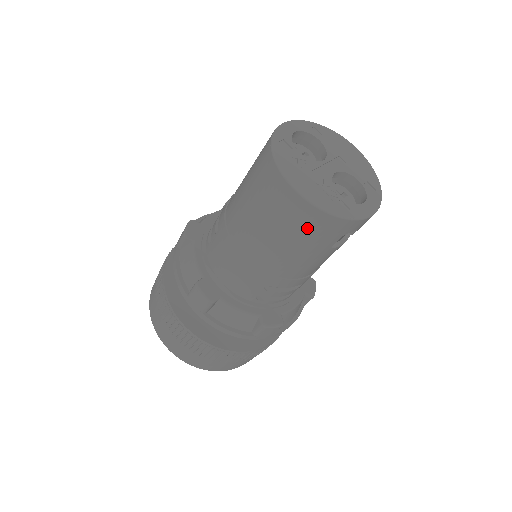
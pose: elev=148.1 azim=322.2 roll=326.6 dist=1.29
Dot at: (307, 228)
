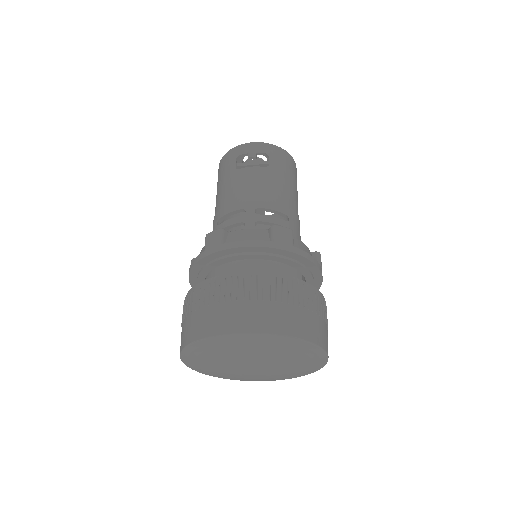
Dot at: (220, 172)
